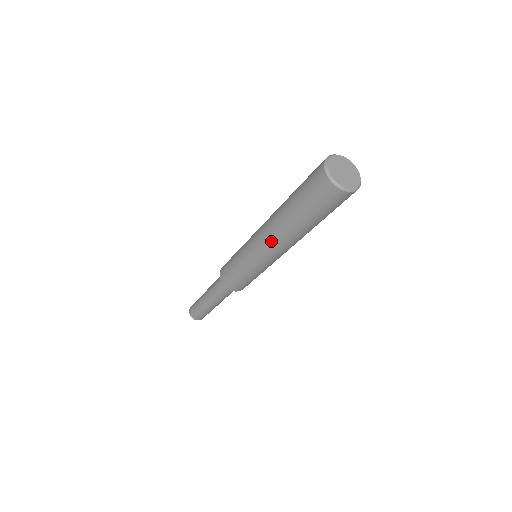
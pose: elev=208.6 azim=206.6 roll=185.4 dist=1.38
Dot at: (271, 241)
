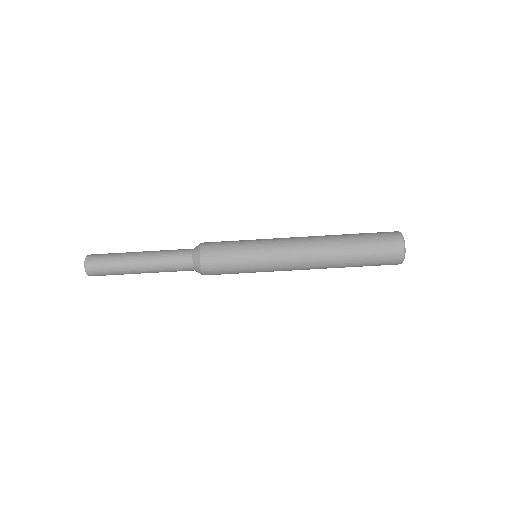
Dot at: (309, 260)
